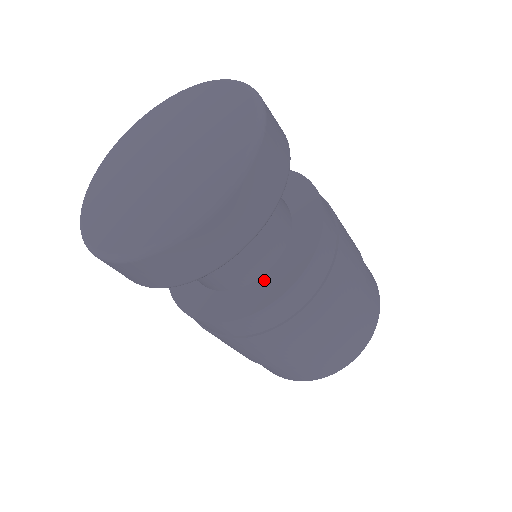
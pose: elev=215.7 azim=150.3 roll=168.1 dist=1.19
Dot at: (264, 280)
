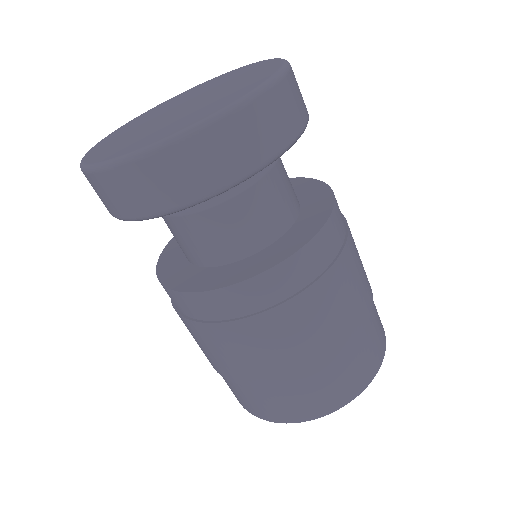
Dot at: (248, 260)
